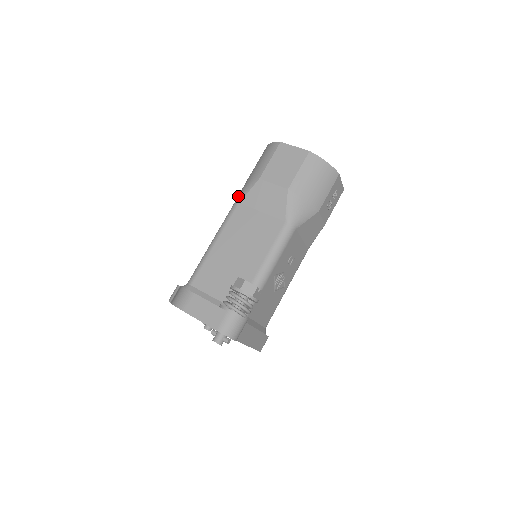
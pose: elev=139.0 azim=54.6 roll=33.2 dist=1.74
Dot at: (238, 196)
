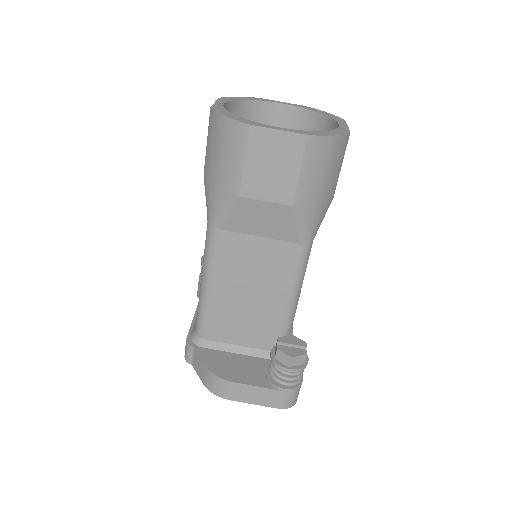
Dot at: (210, 216)
